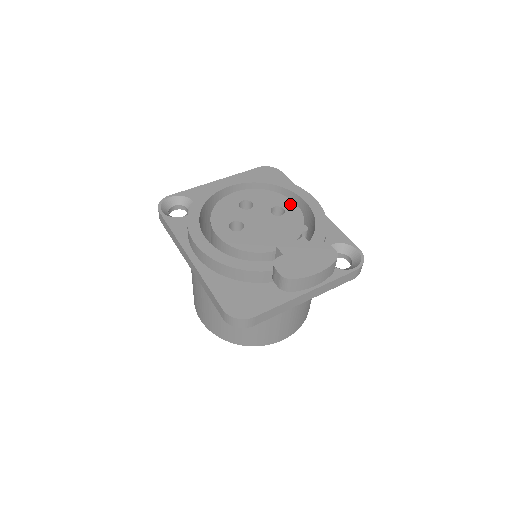
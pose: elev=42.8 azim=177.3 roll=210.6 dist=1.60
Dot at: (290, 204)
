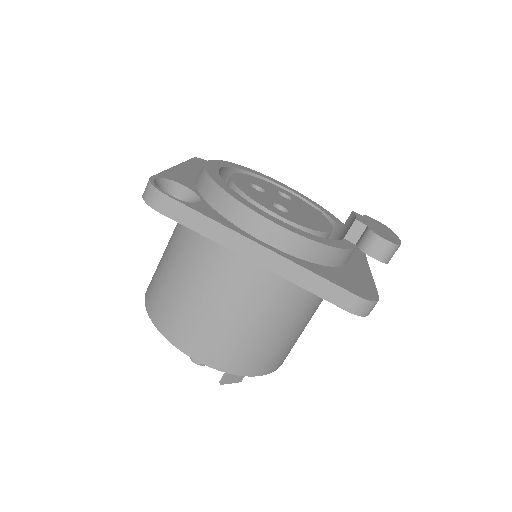
Dot at: (283, 190)
